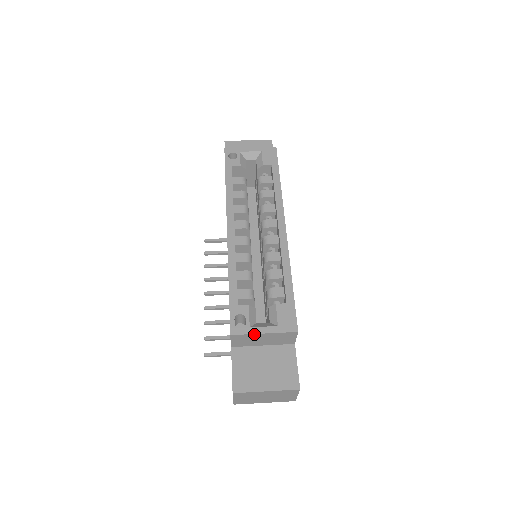
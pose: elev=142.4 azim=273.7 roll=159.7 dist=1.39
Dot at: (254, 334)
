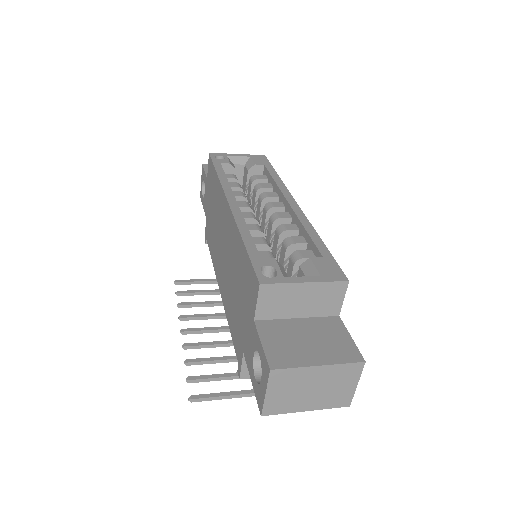
Dot at: (292, 284)
